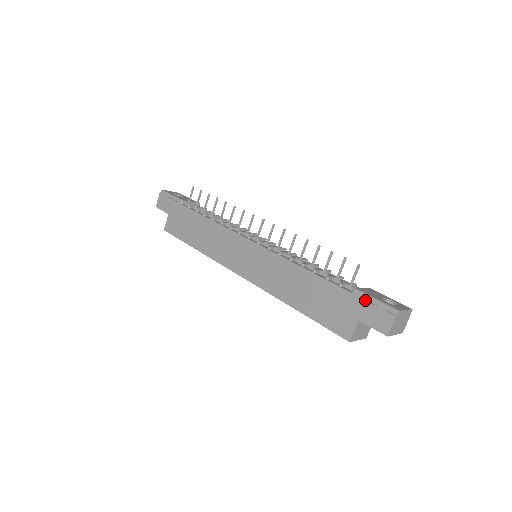
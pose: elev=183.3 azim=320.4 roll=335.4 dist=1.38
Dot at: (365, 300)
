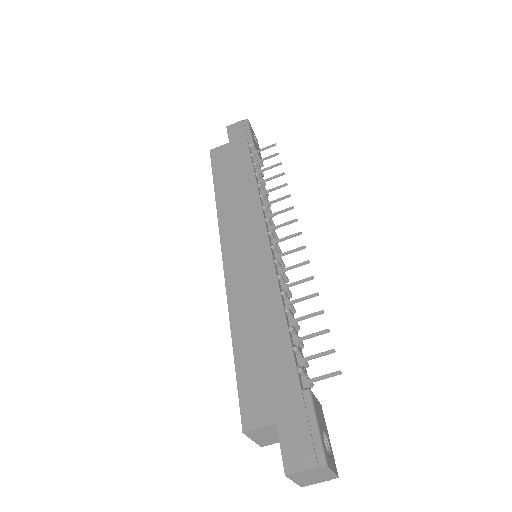
Dot at: (306, 412)
